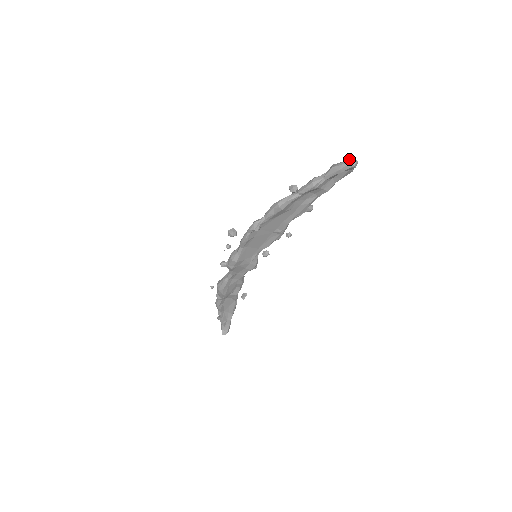
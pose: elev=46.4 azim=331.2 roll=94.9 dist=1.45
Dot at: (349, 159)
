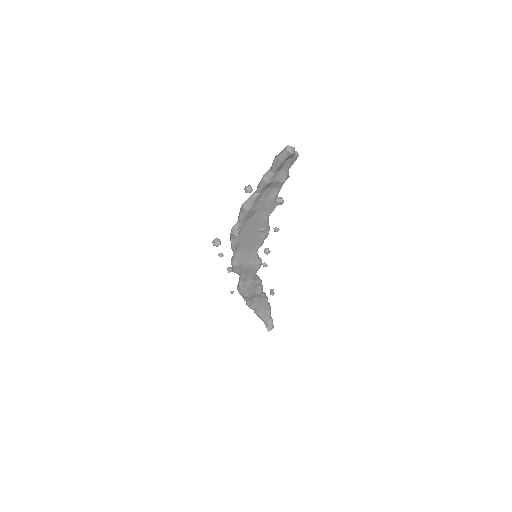
Dot at: (285, 147)
